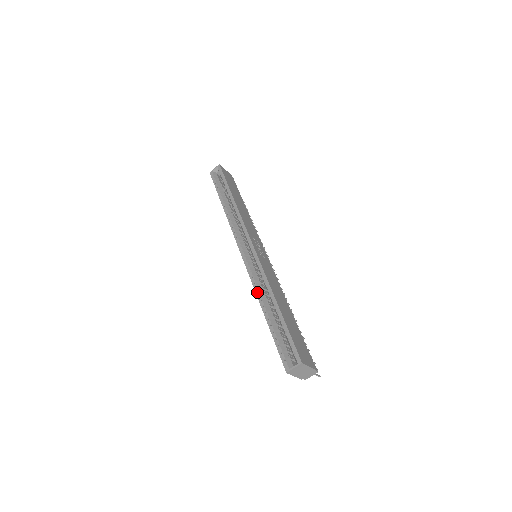
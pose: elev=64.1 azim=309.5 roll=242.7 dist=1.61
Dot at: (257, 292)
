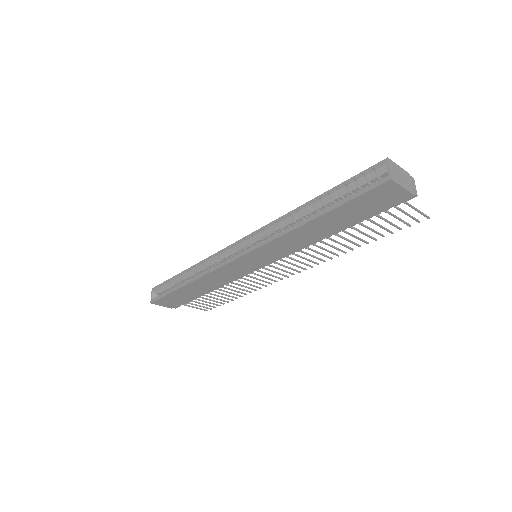
Dot at: (287, 230)
